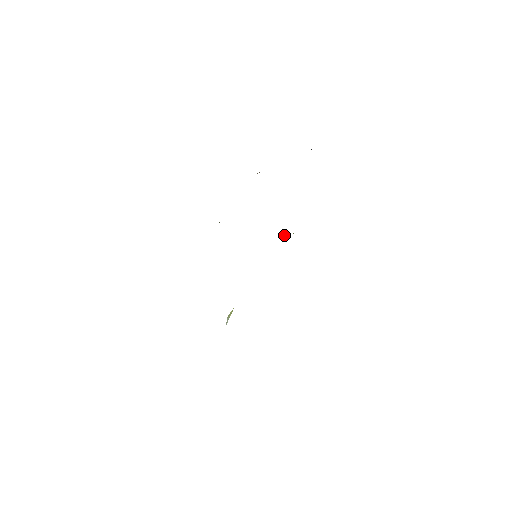
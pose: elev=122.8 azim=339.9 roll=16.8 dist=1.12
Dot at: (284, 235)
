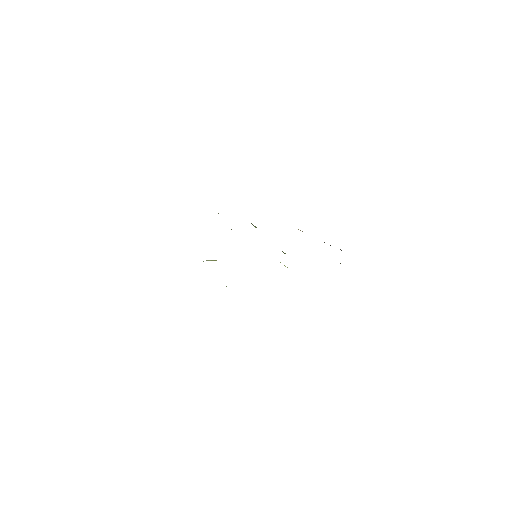
Dot at: occluded
